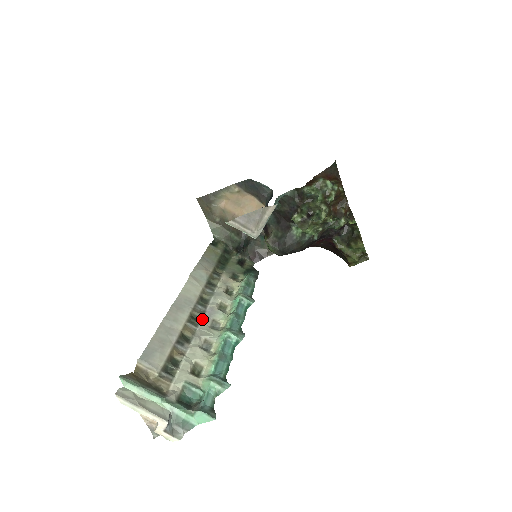
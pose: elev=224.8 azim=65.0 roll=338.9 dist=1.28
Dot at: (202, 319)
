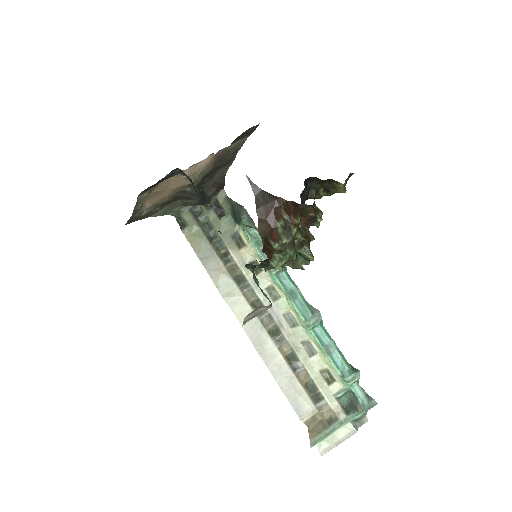
Dot at: (277, 325)
